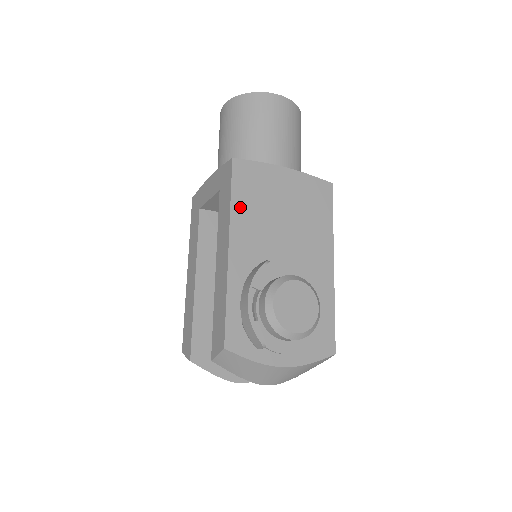
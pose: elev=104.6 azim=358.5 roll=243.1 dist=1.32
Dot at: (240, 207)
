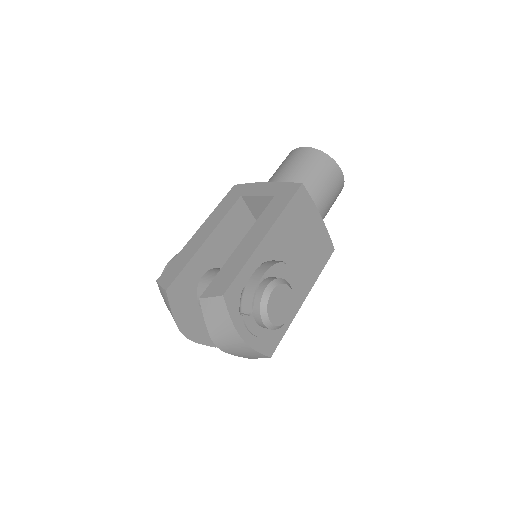
Dot at: (287, 216)
